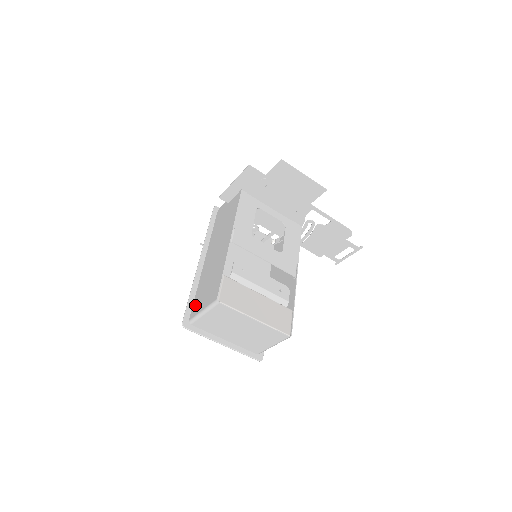
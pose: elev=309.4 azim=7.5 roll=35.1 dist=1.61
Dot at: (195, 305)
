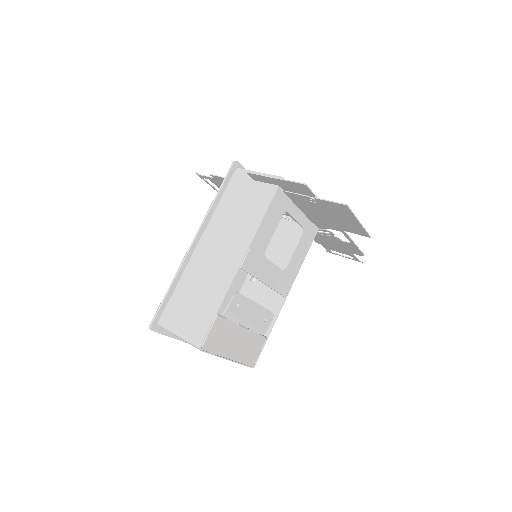
Dot at: (171, 309)
